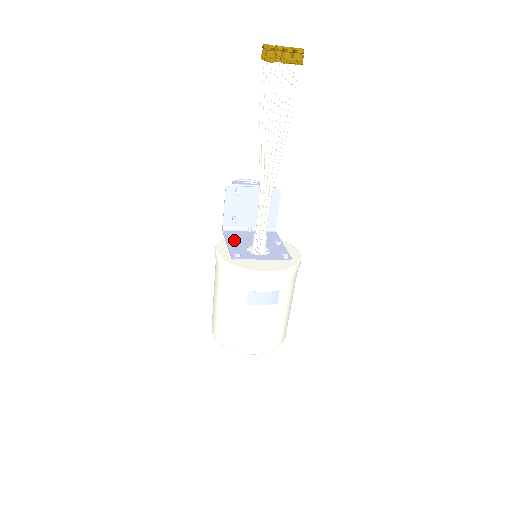
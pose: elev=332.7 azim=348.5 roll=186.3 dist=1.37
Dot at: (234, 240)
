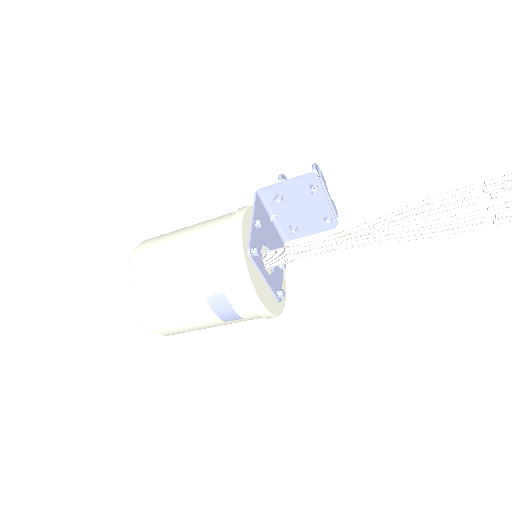
Dot at: (262, 225)
